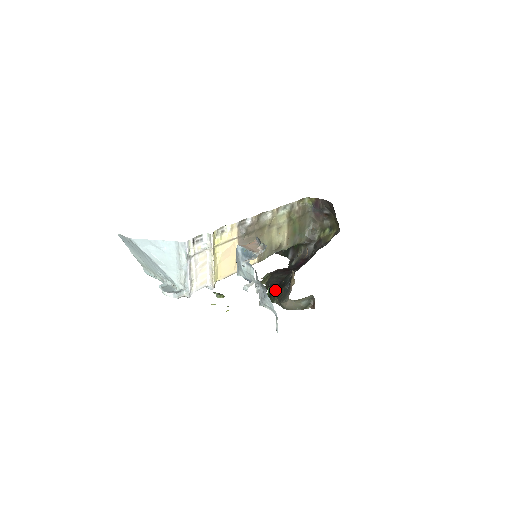
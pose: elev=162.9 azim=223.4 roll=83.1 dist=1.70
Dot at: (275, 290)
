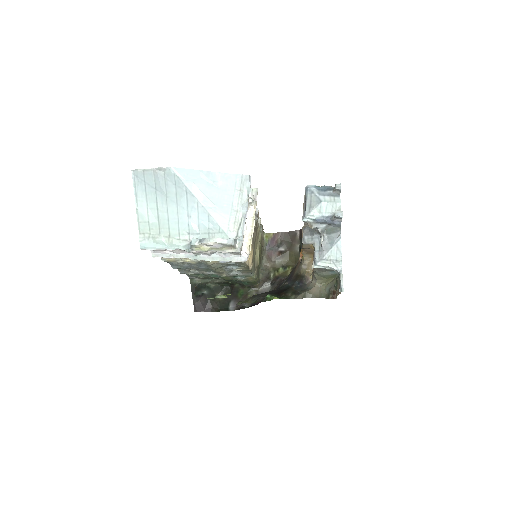
Dot at: (281, 292)
